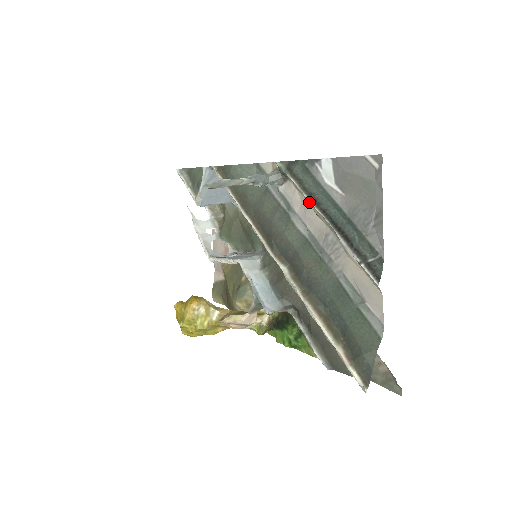
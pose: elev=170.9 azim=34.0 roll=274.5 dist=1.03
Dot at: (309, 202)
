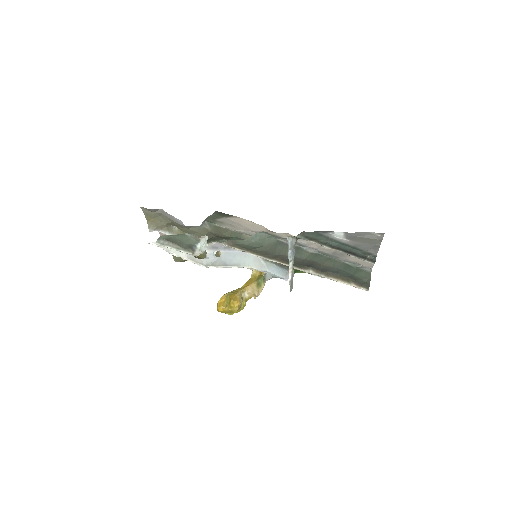
Dot at: occluded
